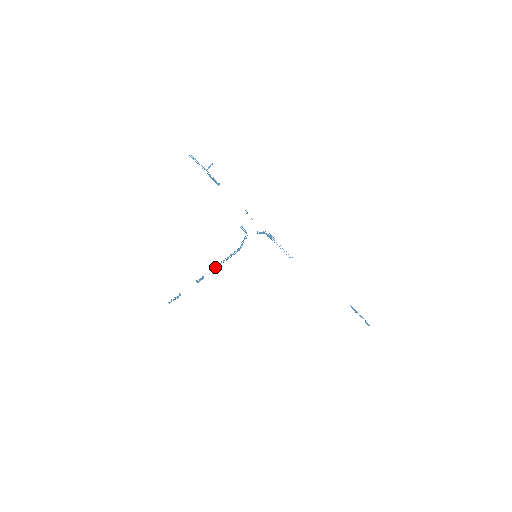
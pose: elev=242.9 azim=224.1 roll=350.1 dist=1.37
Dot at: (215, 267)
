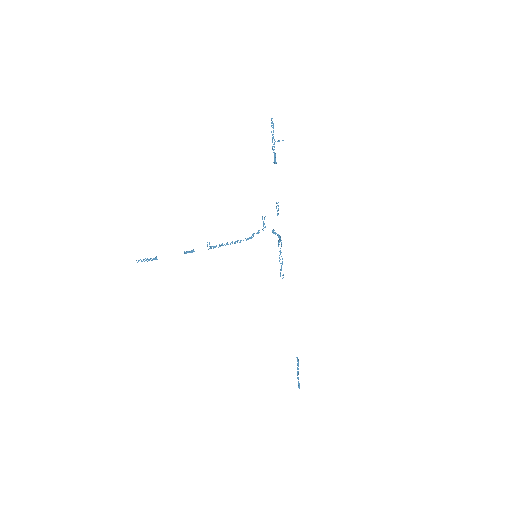
Dot at: (213, 246)
